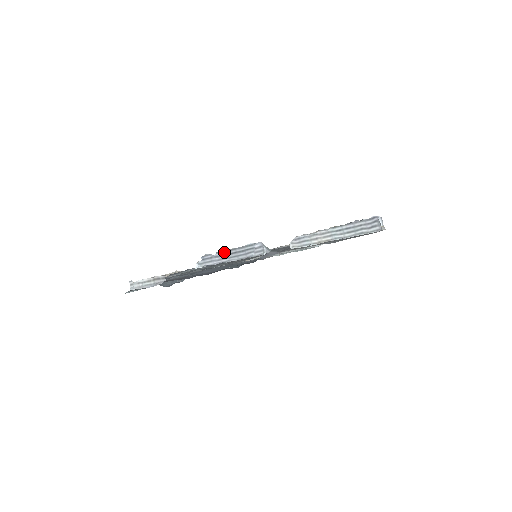
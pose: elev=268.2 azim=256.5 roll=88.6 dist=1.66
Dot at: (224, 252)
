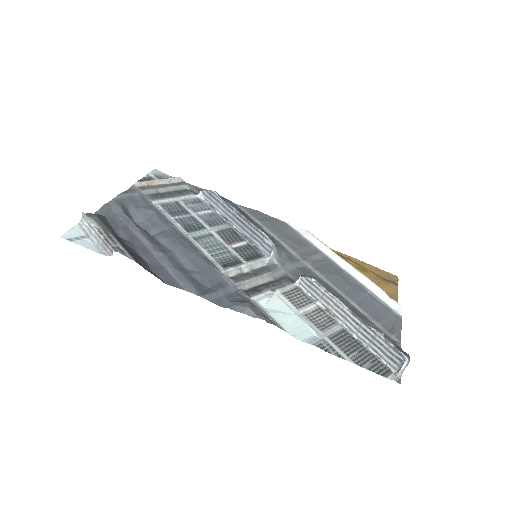
Dot at: (233, 210)
